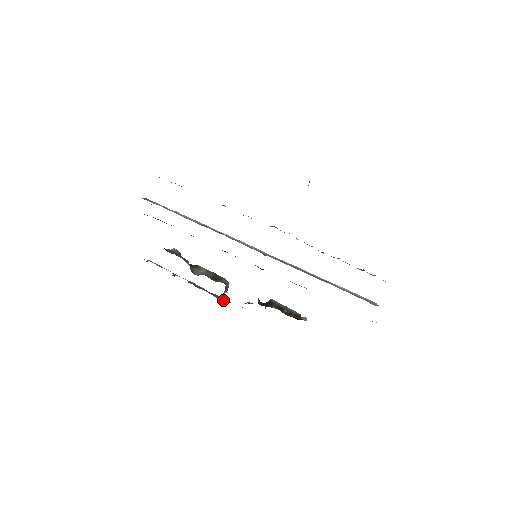
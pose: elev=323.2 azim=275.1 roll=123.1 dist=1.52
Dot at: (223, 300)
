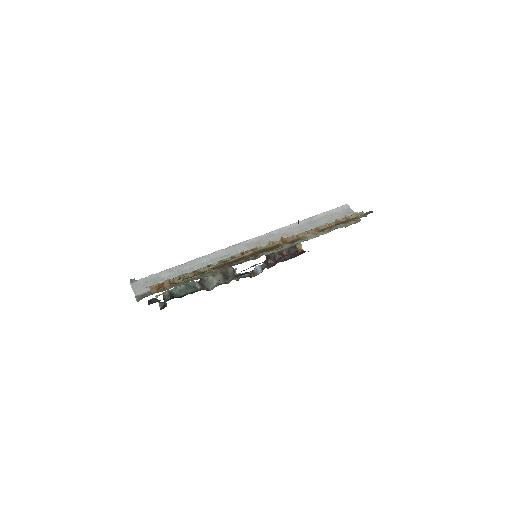
Dot at: occluded
